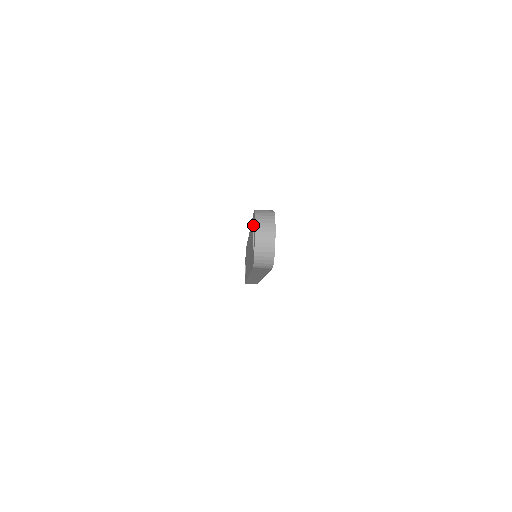
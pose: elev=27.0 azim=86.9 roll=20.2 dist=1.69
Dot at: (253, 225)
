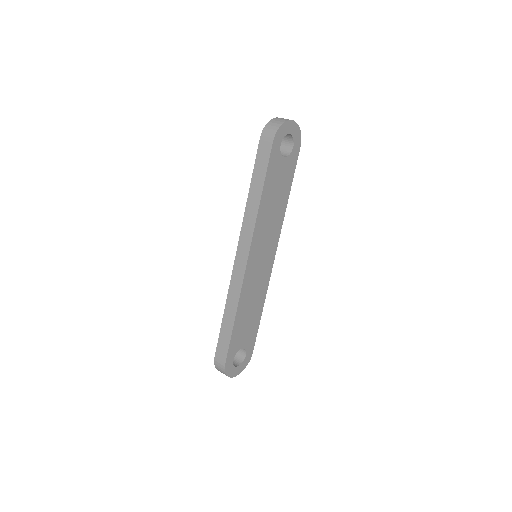
Dot at: occluded
